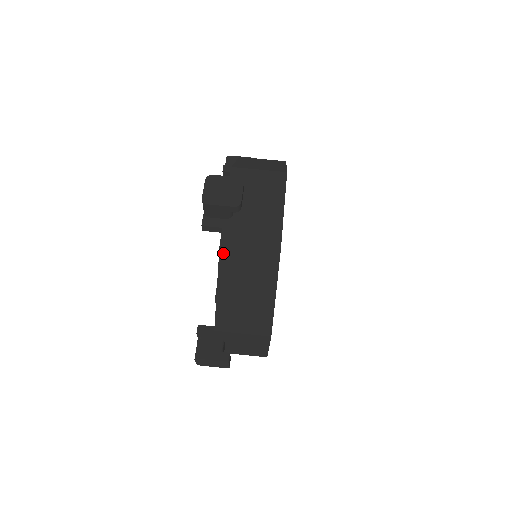
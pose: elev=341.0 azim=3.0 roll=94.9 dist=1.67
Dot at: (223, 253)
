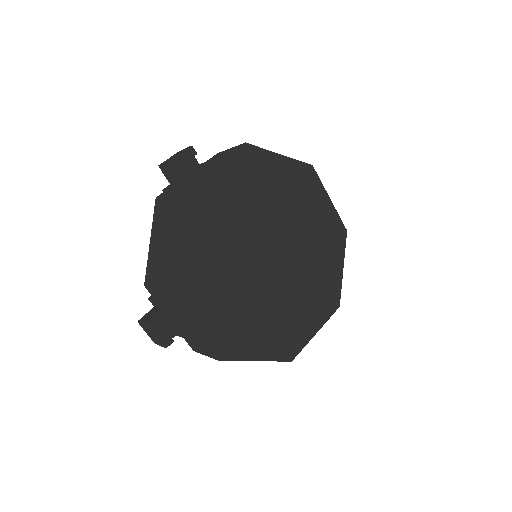
Dot at: (156, 205)
